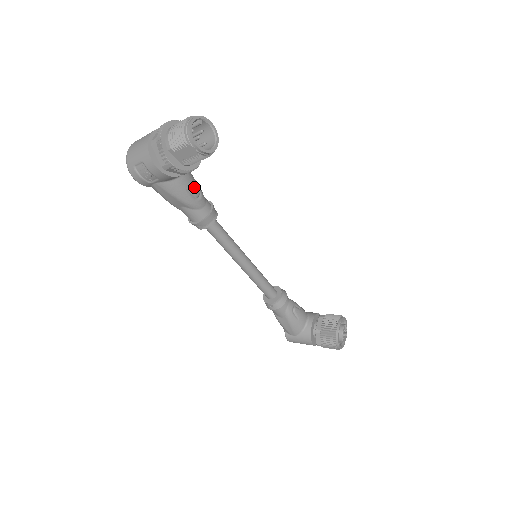
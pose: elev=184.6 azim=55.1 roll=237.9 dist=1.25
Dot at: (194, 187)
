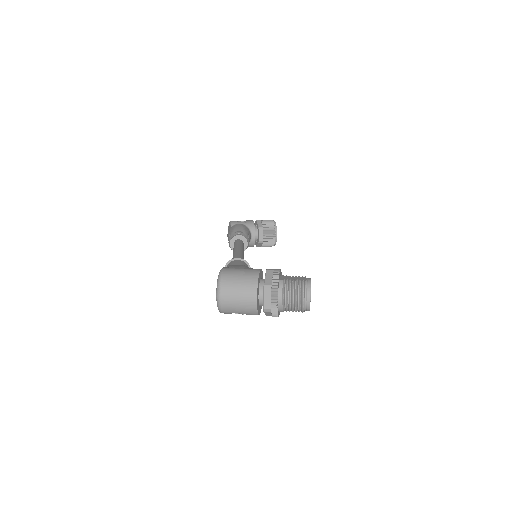
Dot at: occluded
